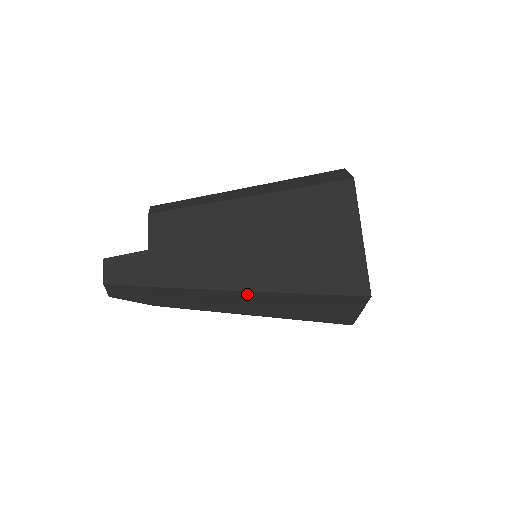
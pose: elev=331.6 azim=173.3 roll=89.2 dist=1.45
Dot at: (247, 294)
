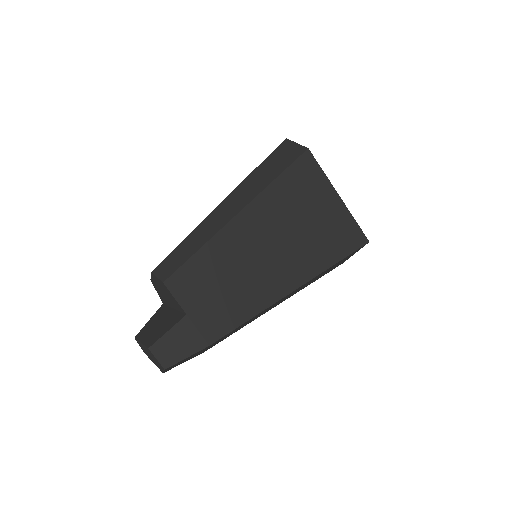
Dot at: occluded
